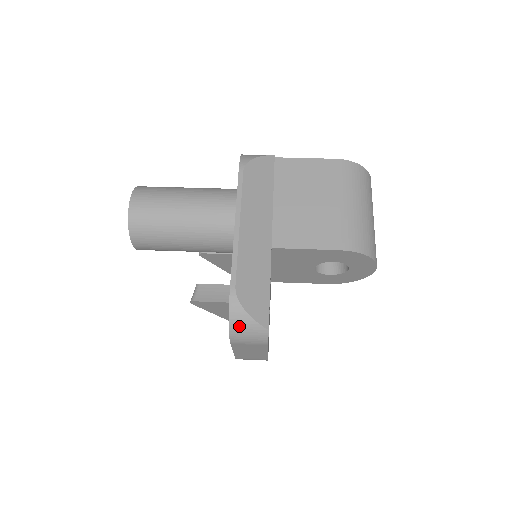
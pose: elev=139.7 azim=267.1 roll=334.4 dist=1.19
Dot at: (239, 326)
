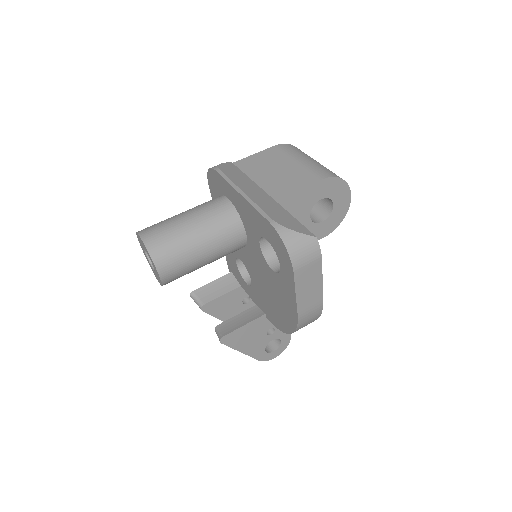
Dot at: (294, 245)
